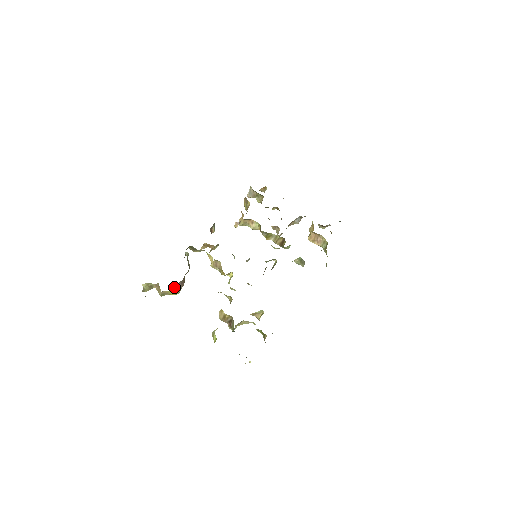
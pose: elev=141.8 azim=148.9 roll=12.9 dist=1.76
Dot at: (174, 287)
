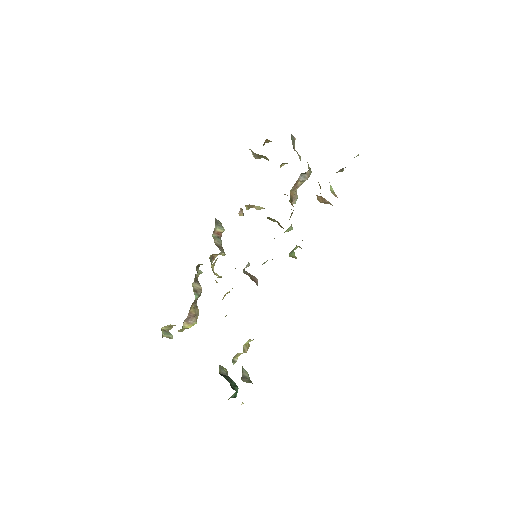
Dot at: (184, 324)
